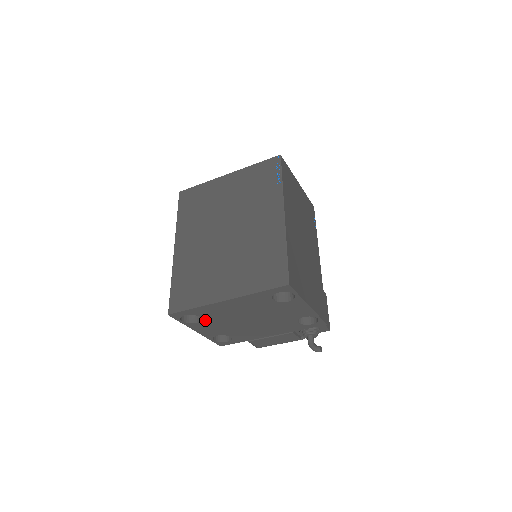
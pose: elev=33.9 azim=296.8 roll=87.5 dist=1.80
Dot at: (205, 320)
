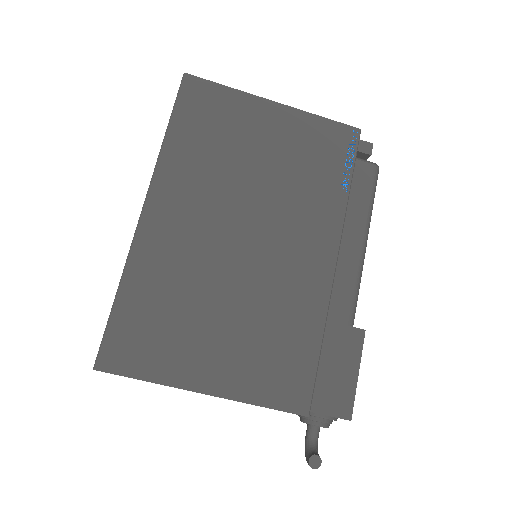
Dot at: occluded
